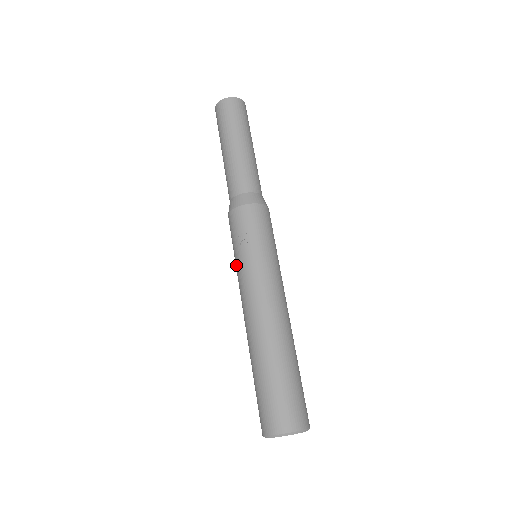
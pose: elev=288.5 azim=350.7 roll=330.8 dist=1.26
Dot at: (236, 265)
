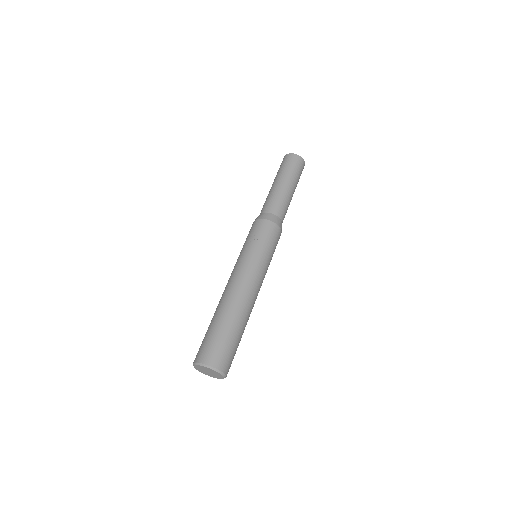
Dot at: (240, 253)
